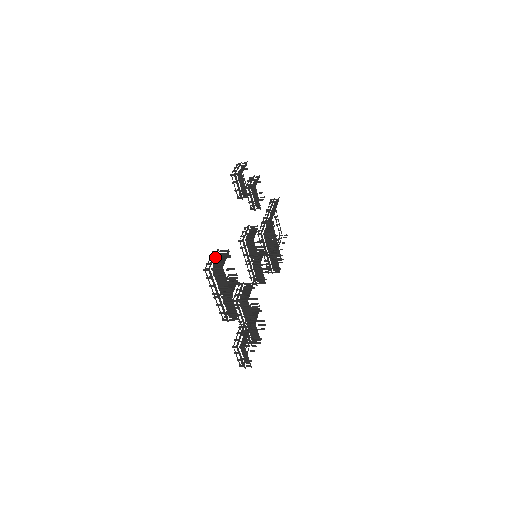
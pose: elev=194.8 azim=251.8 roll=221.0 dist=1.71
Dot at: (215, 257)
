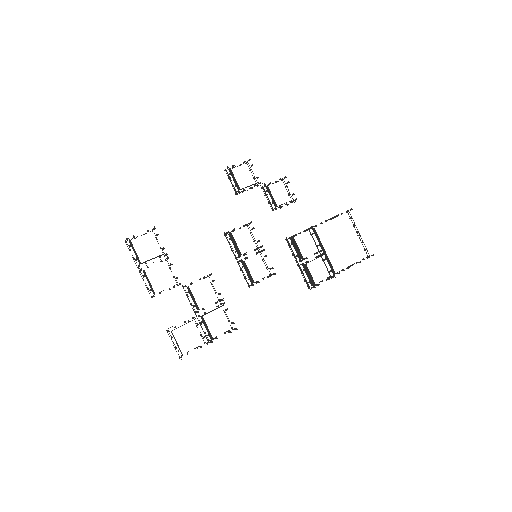
Dot at: occluded
